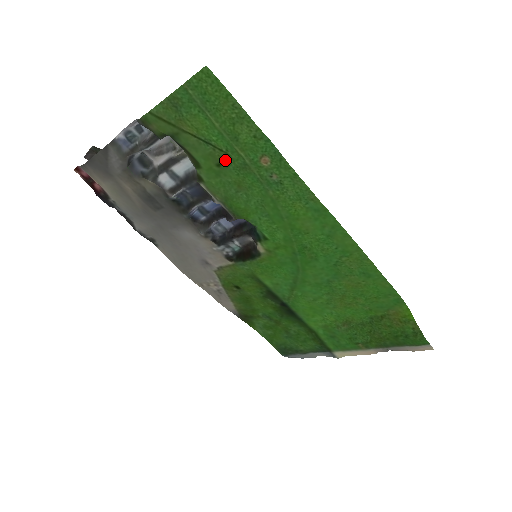
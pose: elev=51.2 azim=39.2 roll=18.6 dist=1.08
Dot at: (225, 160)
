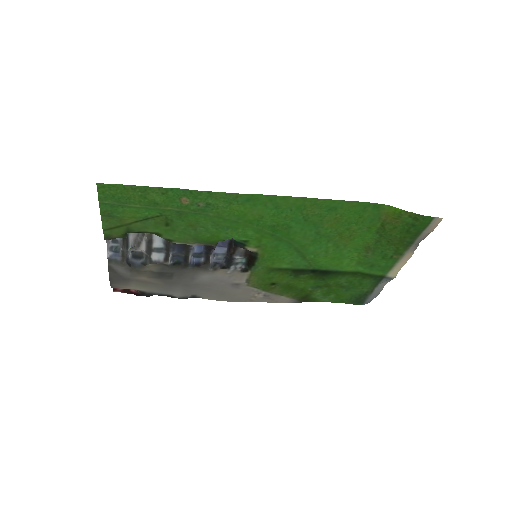
Dot at: (166, 219)
